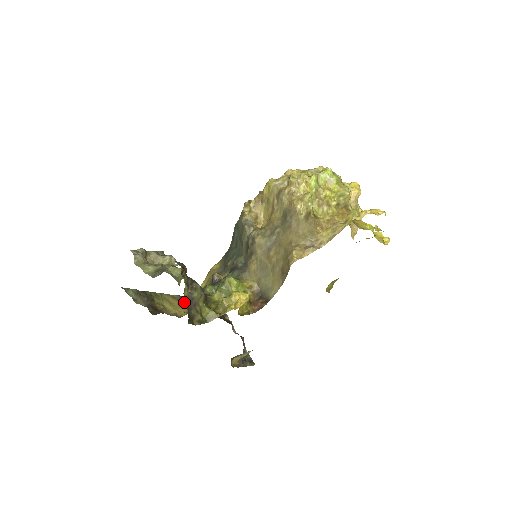
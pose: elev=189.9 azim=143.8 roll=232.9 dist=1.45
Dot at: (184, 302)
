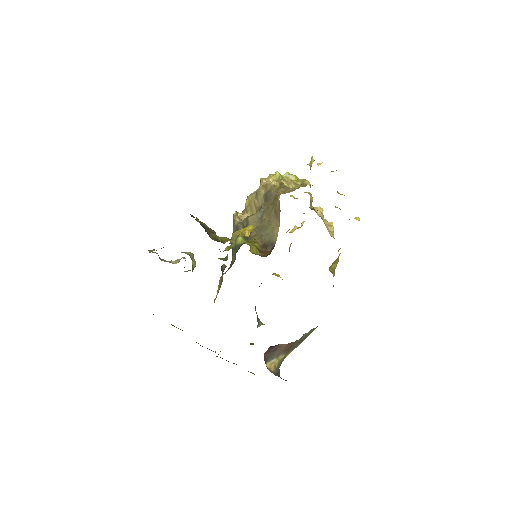
Dot at: occluded
